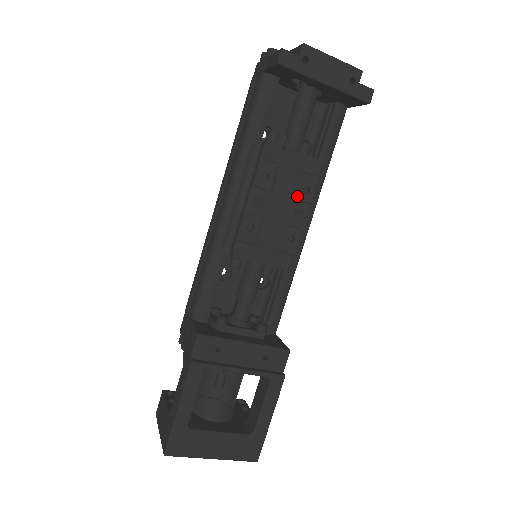
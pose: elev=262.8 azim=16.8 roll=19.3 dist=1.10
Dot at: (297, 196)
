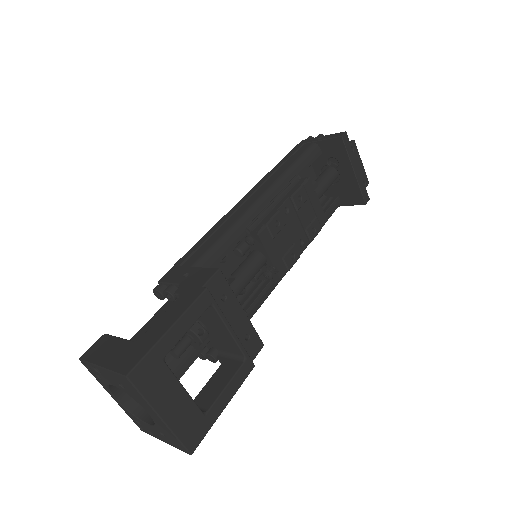
Dot at: (308, 228)
